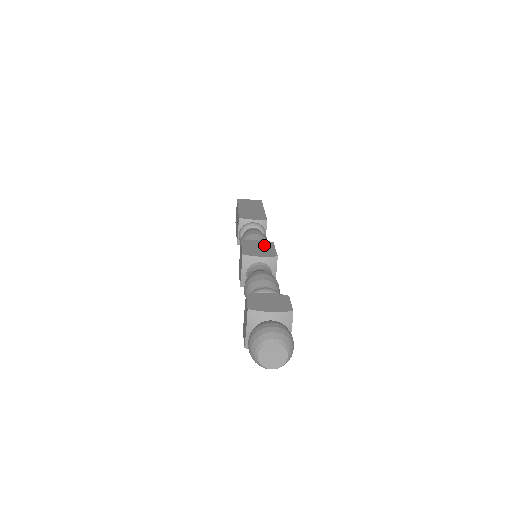
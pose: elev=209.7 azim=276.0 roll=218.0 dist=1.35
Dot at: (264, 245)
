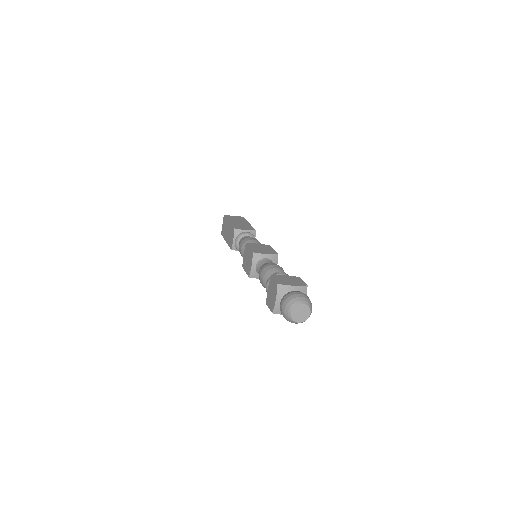
Dot at: (265, 247)
